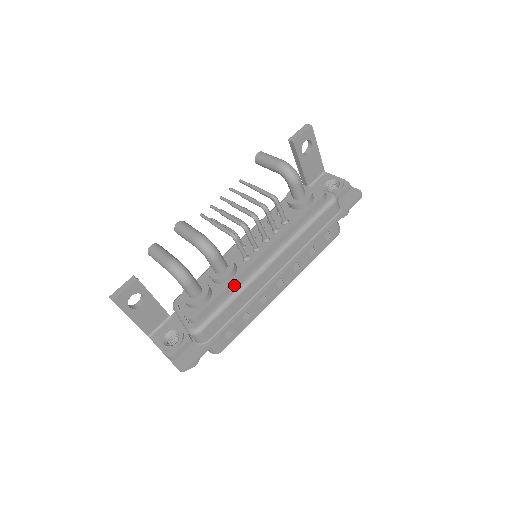
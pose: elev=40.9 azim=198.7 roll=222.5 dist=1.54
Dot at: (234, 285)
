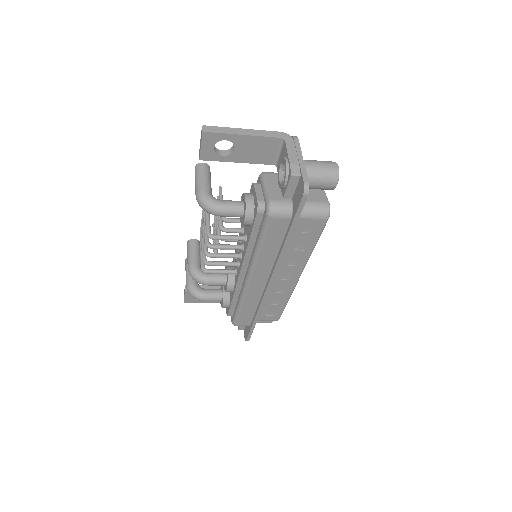
Dot at: (238, 294)
